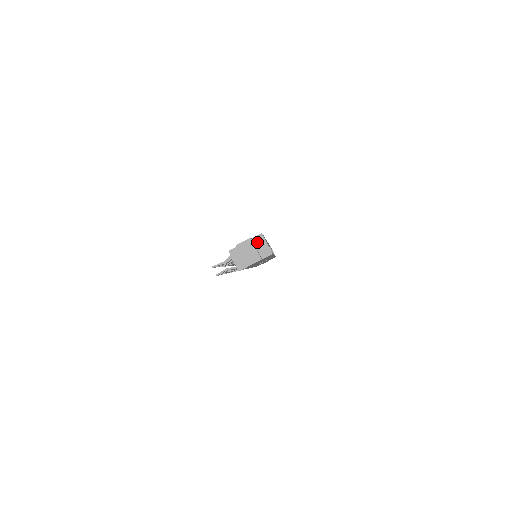
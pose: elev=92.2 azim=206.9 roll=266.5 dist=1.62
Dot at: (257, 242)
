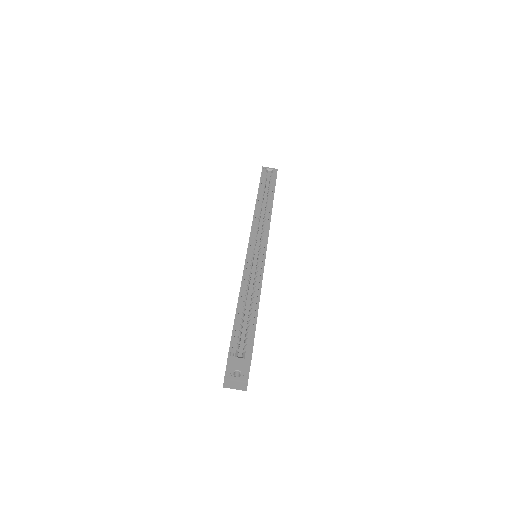
Dot at: (232, 364)
